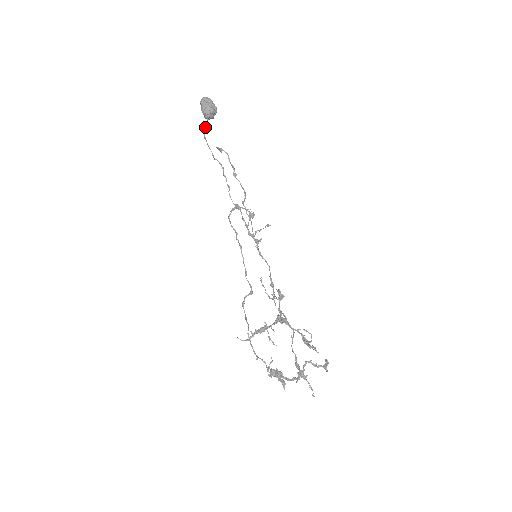
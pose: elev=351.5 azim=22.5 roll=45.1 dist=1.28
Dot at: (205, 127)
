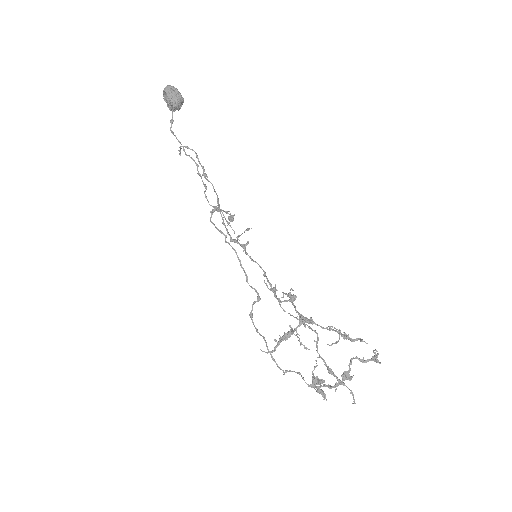
Dot at: (170, 120)
